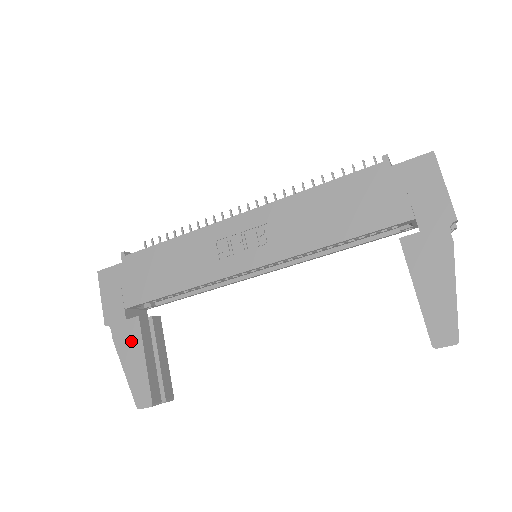
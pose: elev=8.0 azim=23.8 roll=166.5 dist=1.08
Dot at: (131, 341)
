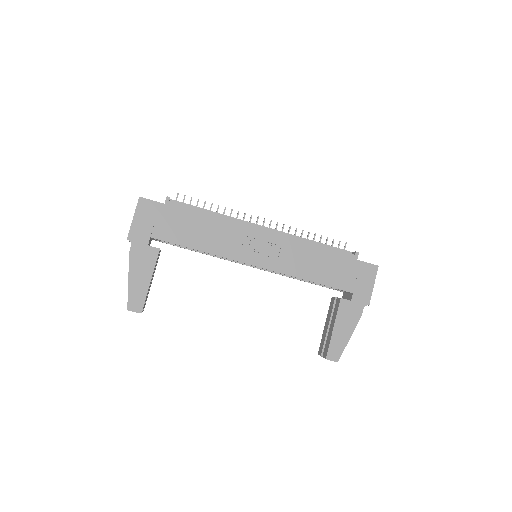
Dot at: (145, 262)
